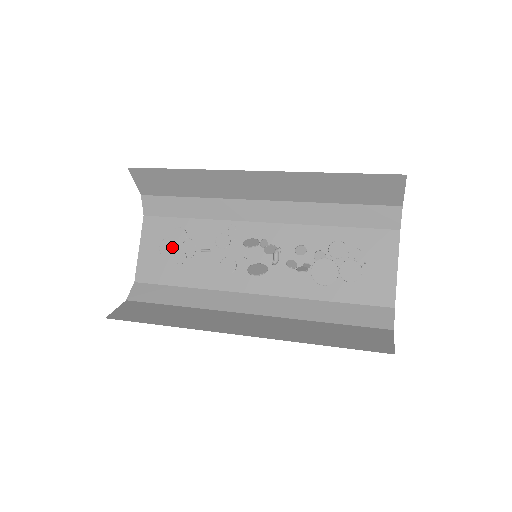
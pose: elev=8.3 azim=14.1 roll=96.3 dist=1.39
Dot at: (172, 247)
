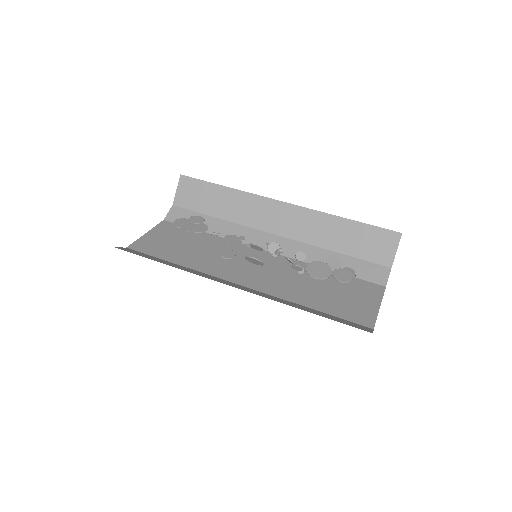
Dot at: (186, 223)
